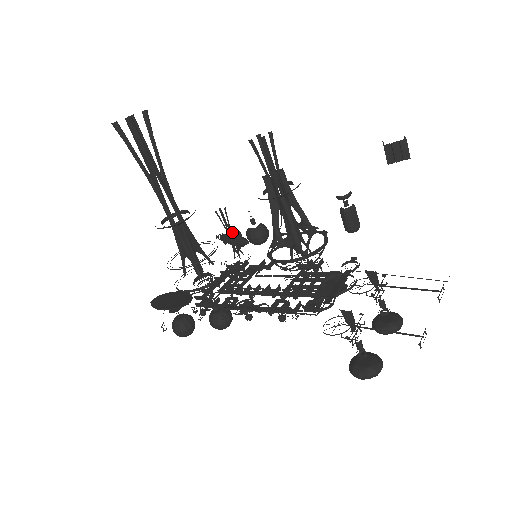
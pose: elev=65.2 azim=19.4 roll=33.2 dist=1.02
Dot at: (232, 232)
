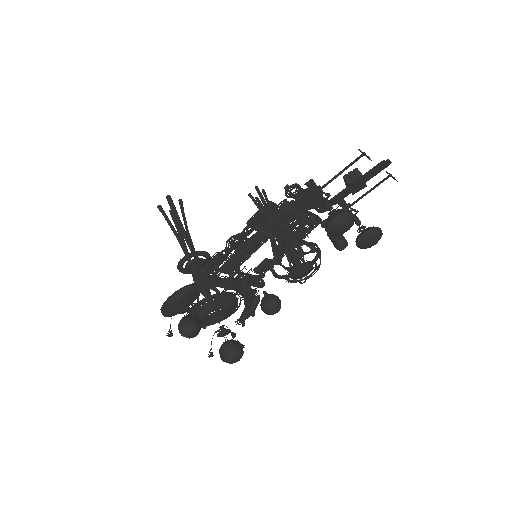
Dot at: occluded
